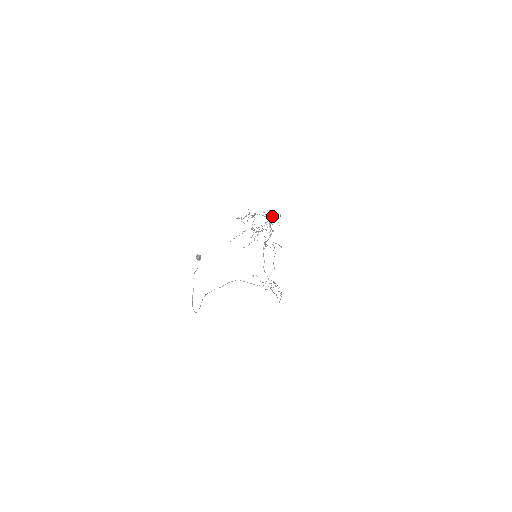
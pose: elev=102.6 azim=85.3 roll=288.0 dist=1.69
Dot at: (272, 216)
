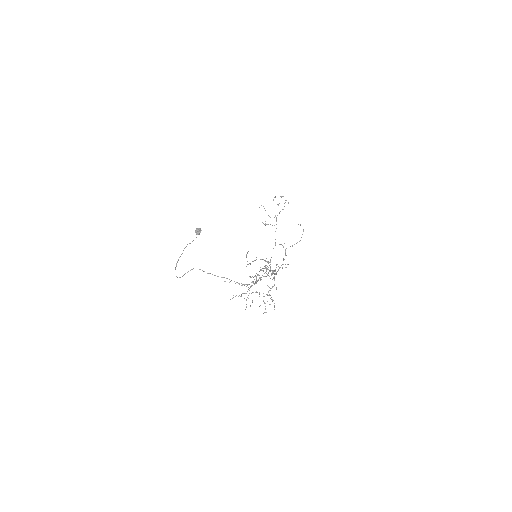
Dot at: (272, 301)
